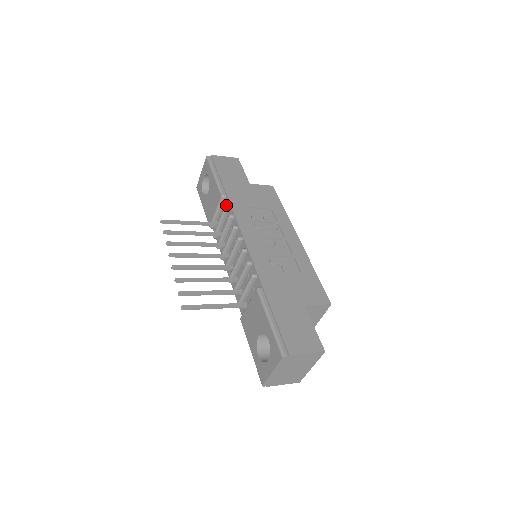
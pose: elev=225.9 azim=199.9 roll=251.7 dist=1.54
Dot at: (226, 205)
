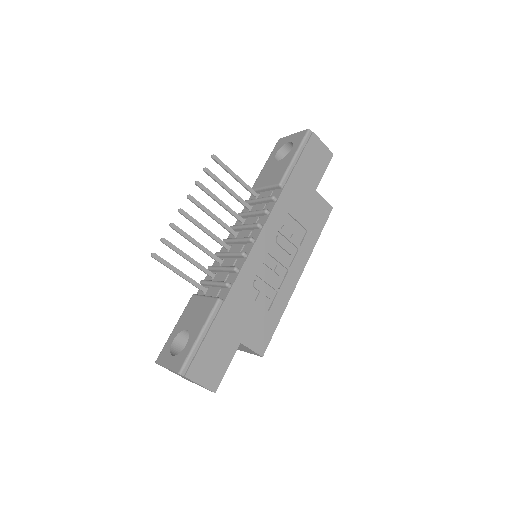
Dot at: (273, 197)
